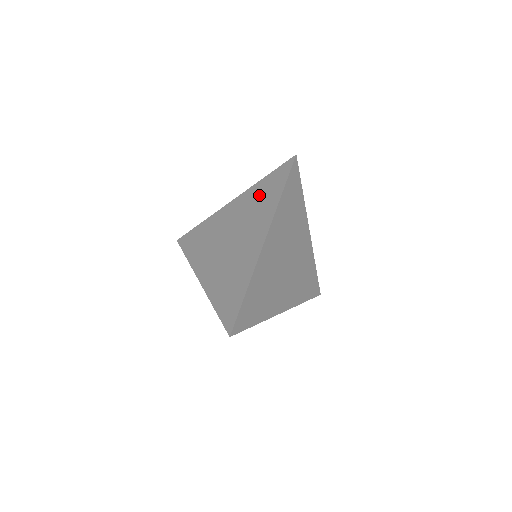
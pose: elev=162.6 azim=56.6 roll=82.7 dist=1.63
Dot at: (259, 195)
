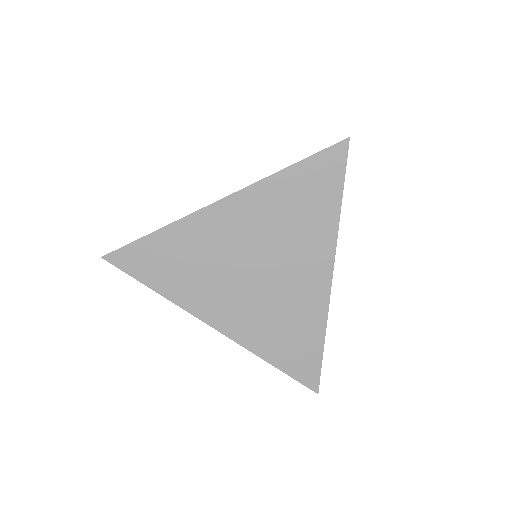
Dot at: (292, 198)
